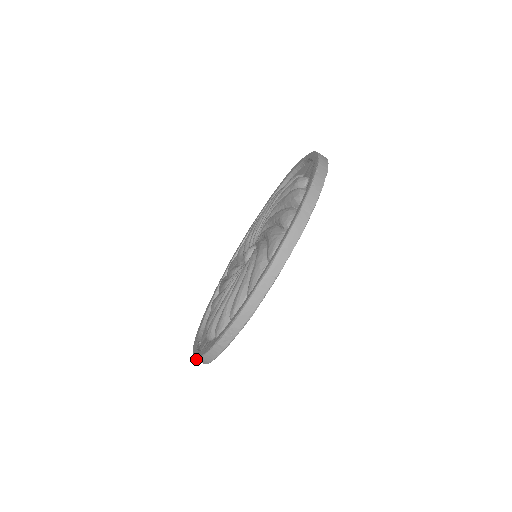
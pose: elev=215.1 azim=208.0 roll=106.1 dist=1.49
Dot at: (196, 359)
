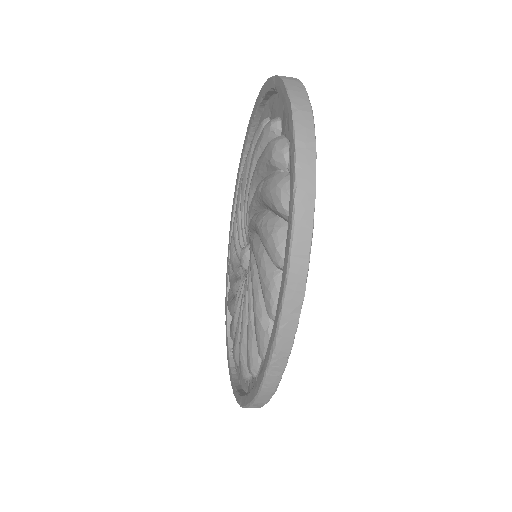
Dot at: (233, 392)
